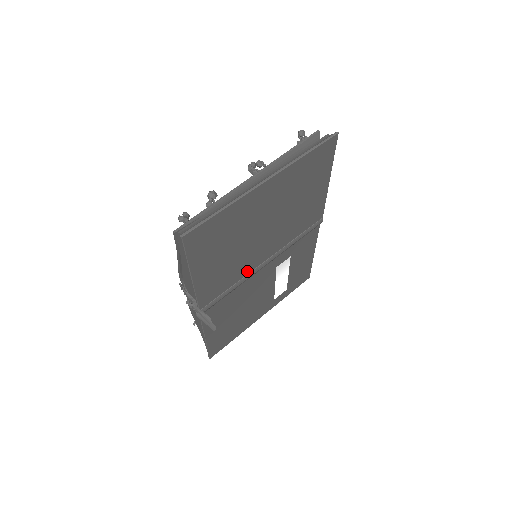
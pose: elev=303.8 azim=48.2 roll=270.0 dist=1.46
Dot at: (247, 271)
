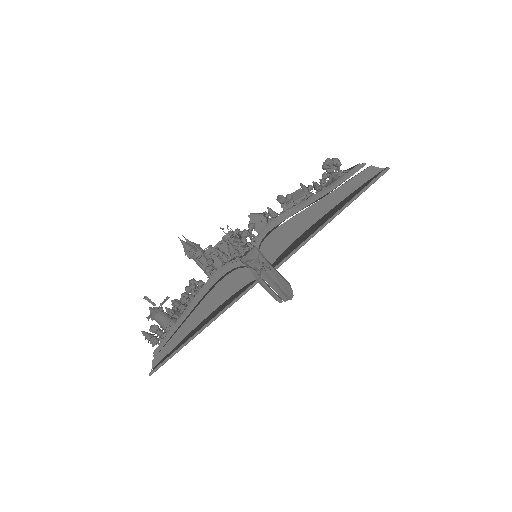
Dot at: occluded
